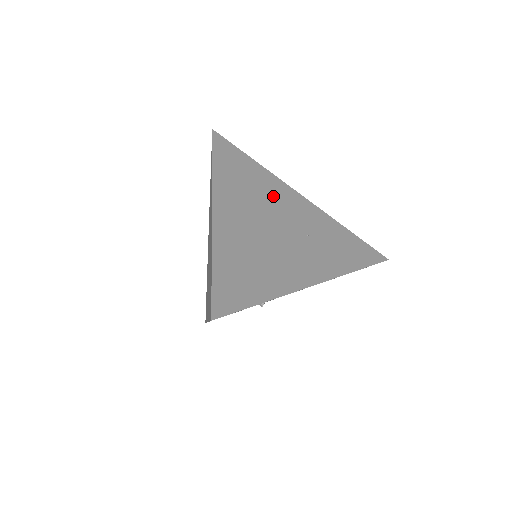
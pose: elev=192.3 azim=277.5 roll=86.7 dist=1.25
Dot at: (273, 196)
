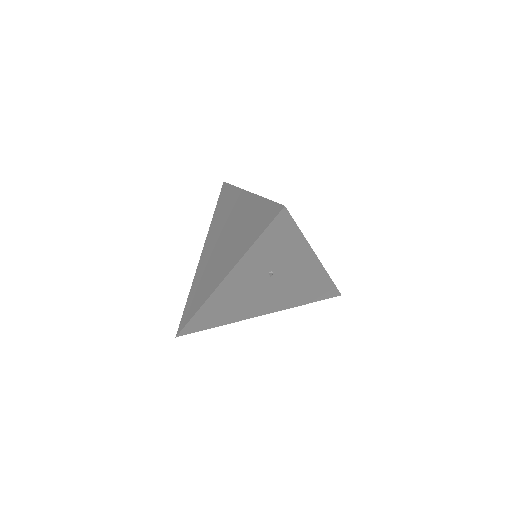
Dot at: occluded
